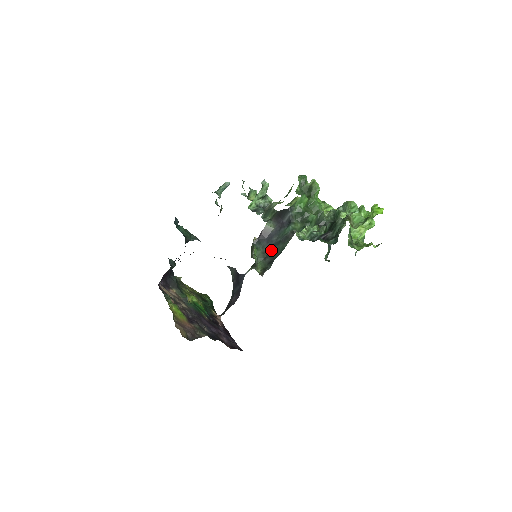
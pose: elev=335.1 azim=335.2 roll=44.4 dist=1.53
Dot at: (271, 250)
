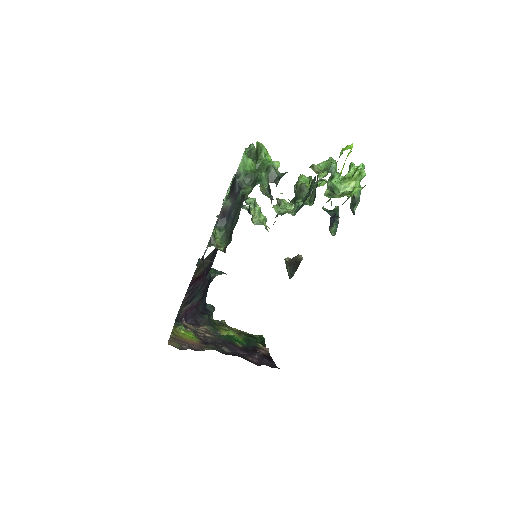
Dot at: (232, 225)
